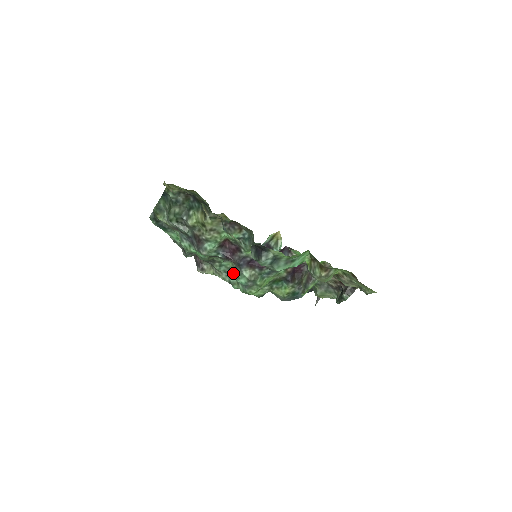
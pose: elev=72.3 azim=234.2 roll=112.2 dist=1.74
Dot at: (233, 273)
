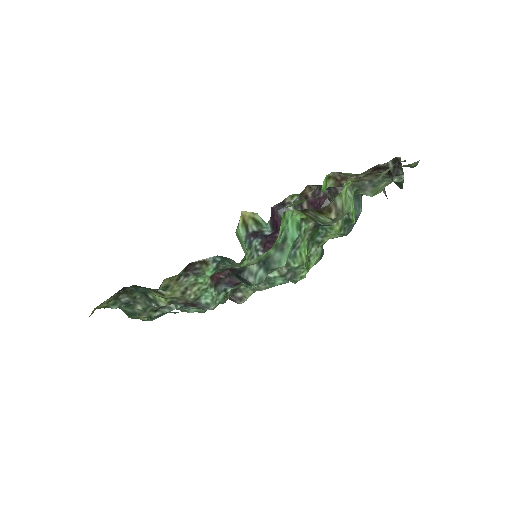
Dot at: occluded
